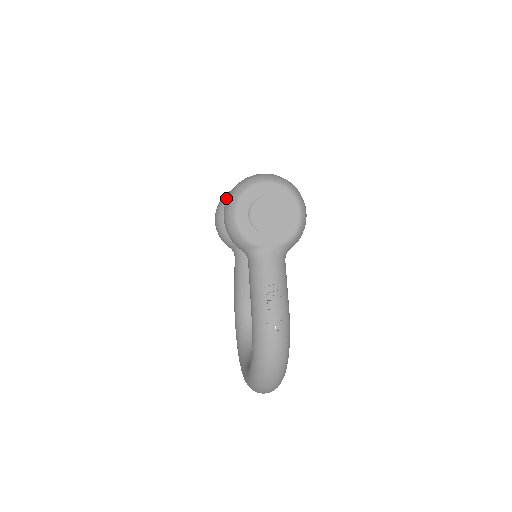
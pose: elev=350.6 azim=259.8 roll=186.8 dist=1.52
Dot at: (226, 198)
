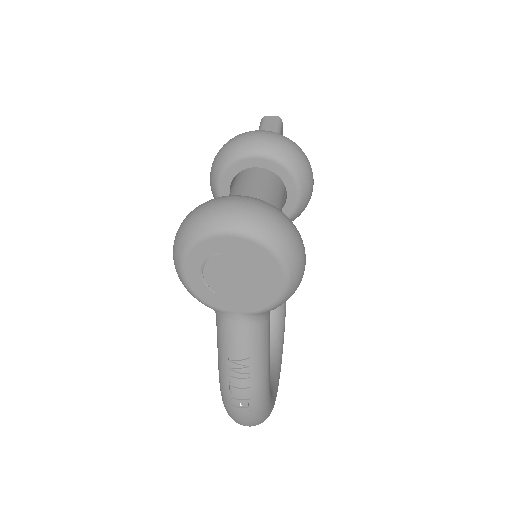
Dot at: (220, 159)
